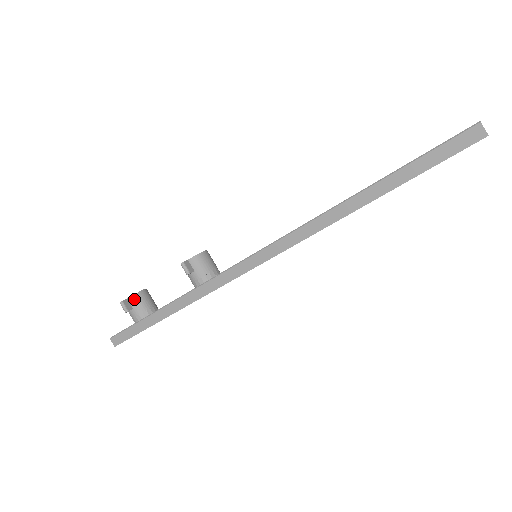
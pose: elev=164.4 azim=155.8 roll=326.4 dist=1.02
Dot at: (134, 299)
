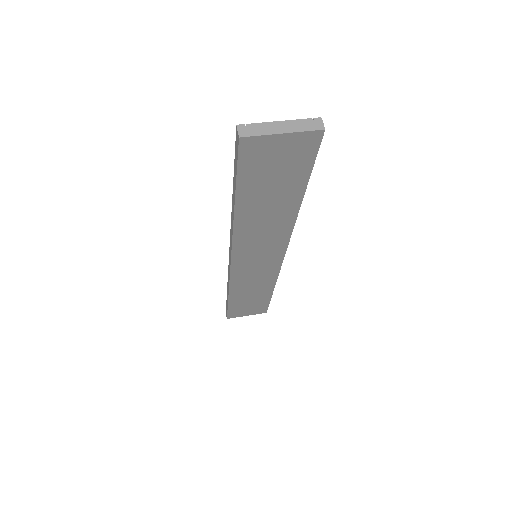
Dot at: occluded
